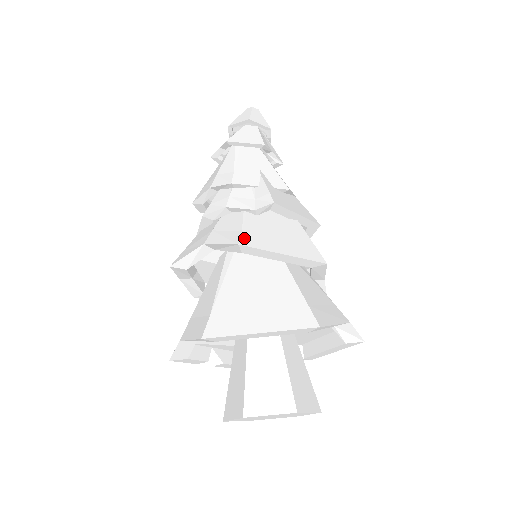
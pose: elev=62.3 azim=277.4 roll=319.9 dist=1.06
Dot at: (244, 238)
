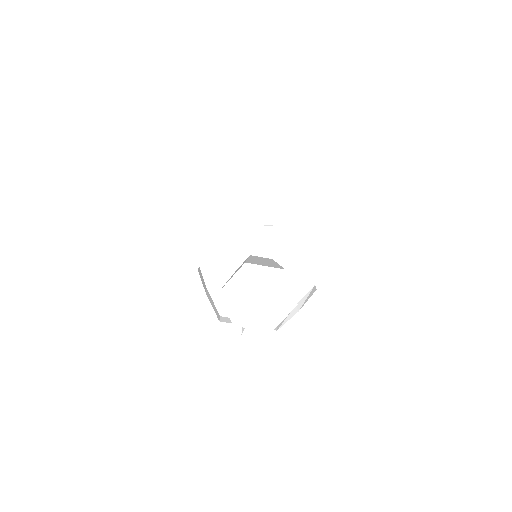
Dot at: occluded
